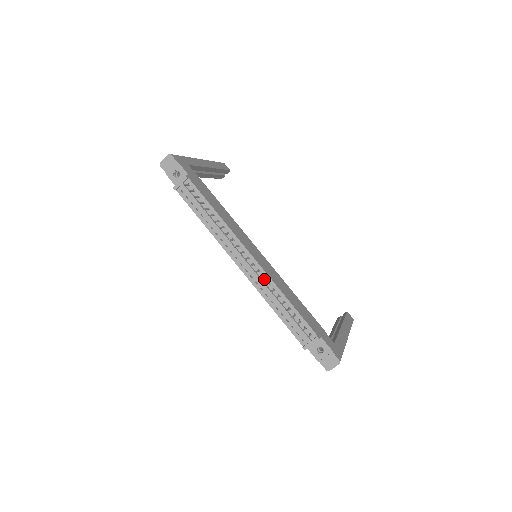
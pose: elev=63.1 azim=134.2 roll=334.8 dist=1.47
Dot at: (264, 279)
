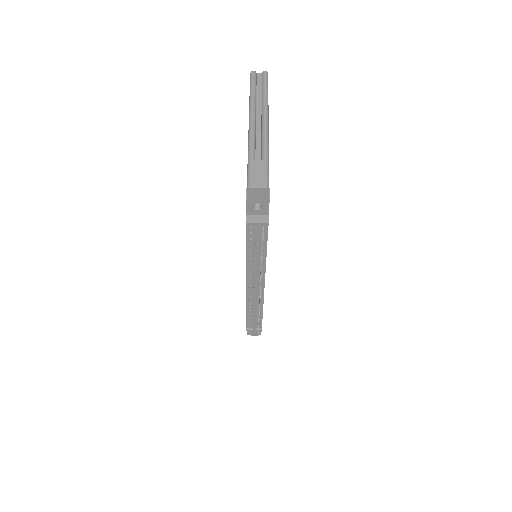
Dot at: (258, 298)
